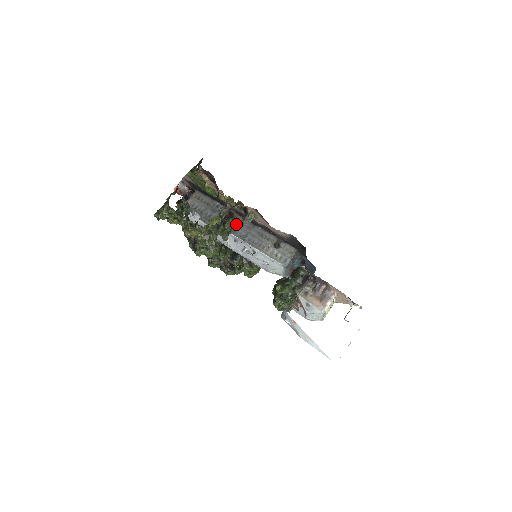
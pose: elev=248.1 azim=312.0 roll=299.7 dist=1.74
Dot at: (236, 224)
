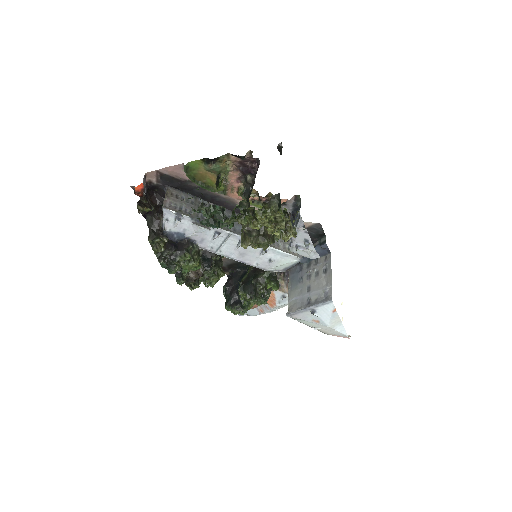
Dot at: occluded
